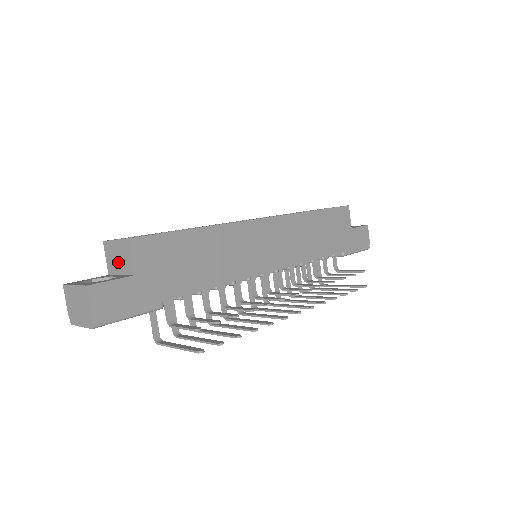
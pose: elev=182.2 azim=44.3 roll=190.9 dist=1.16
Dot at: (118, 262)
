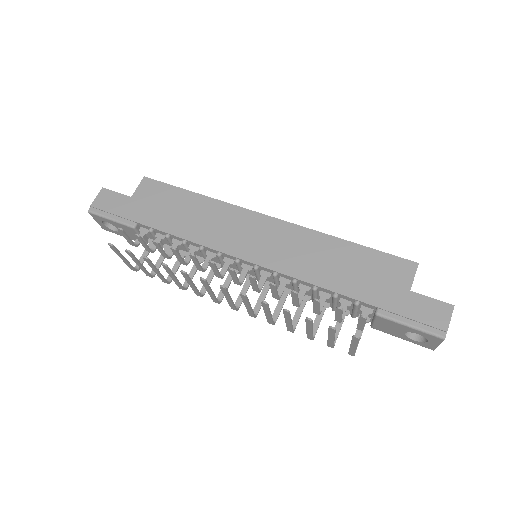
Dot at: occluded
